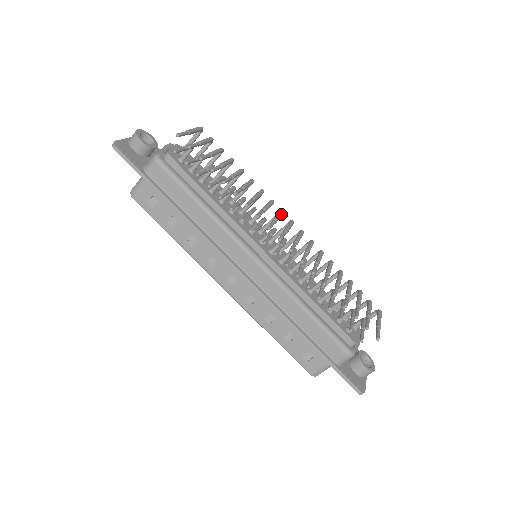
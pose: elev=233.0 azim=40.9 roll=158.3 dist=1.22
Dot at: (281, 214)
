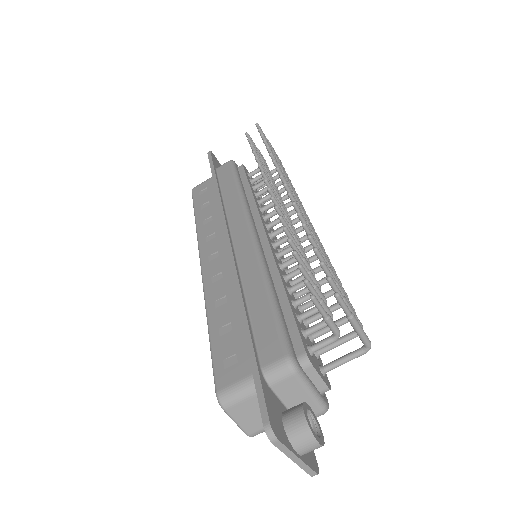
Dot at: occluded
